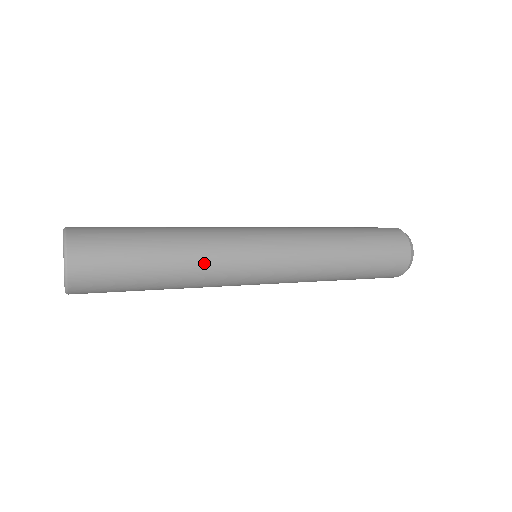
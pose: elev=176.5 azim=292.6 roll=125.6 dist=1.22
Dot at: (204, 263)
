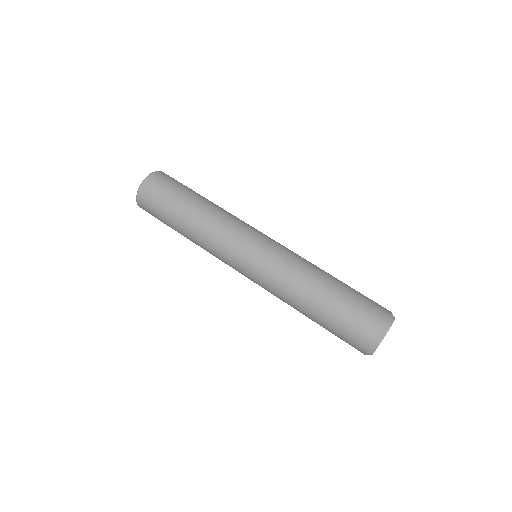
Dot at: (204, 237)
